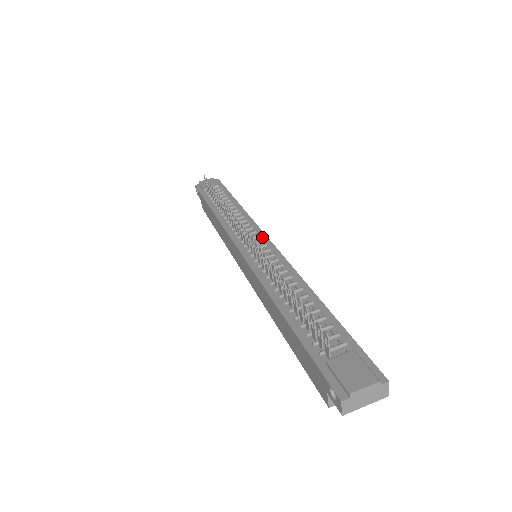
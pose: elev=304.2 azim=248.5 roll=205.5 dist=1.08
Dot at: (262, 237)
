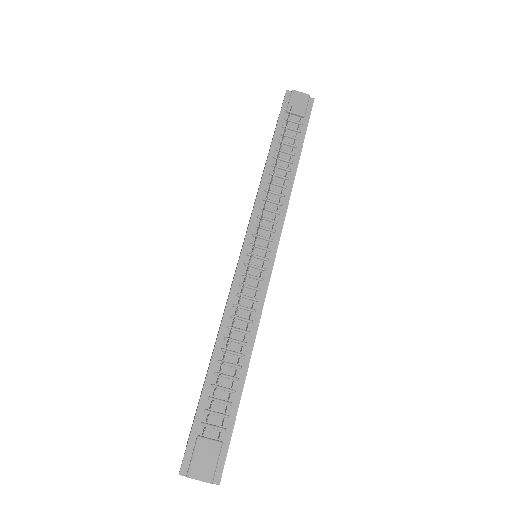
Dot at: (274, 244)
